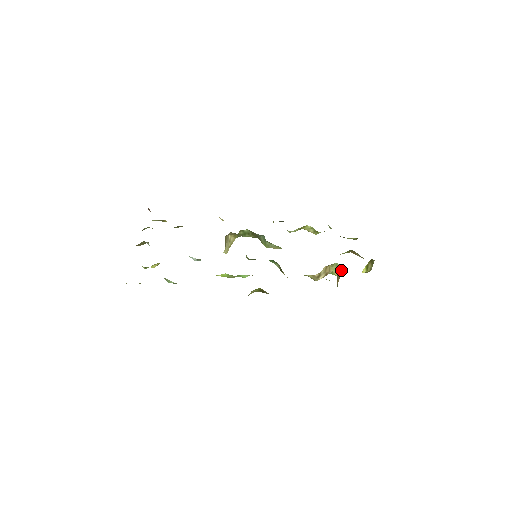
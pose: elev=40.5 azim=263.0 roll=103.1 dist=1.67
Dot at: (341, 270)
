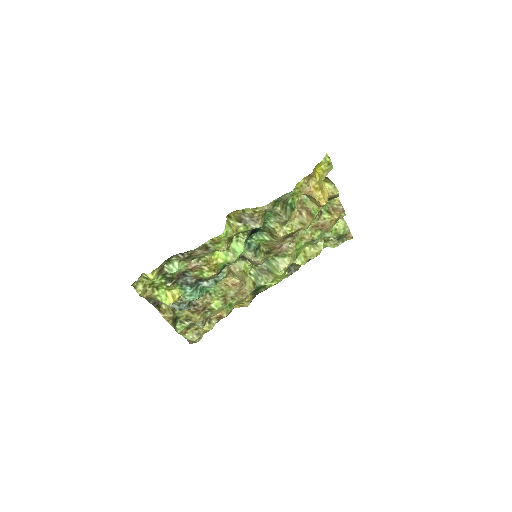
Dot at: occluded
